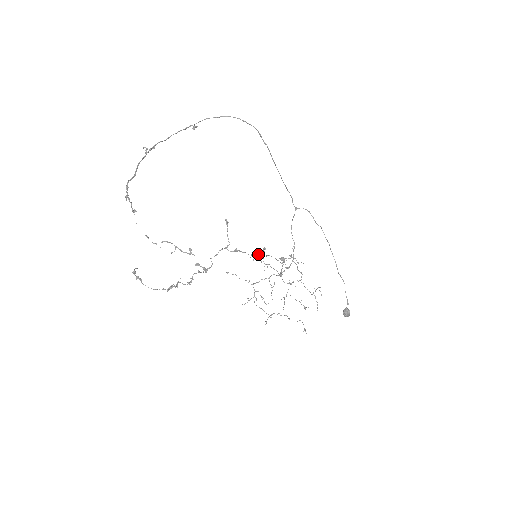
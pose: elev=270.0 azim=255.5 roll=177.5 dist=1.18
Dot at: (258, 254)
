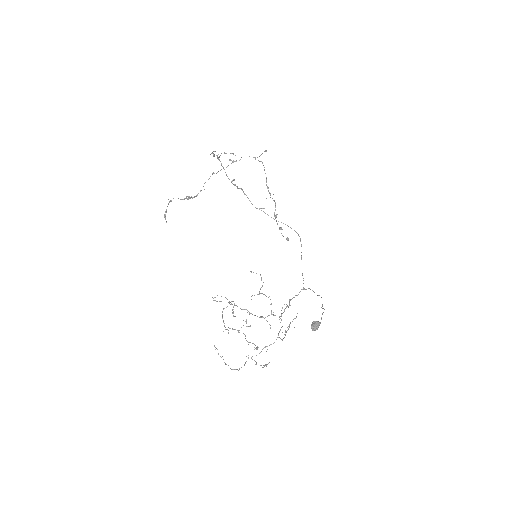
Dot at: (256, 273)
